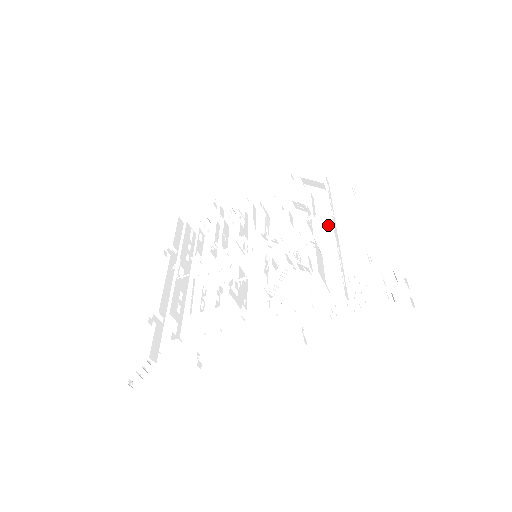
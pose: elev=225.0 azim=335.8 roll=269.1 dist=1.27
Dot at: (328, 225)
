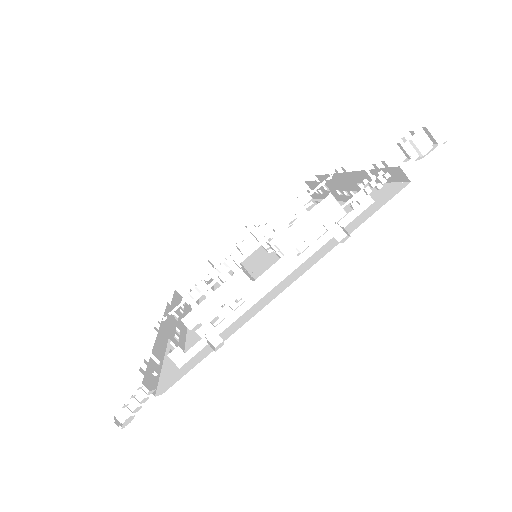
Dot at: occluded
